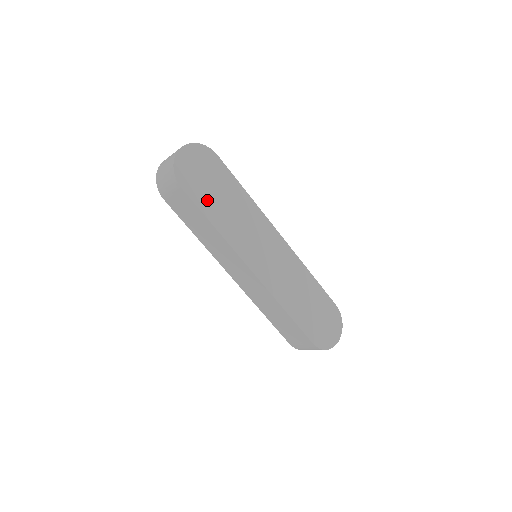
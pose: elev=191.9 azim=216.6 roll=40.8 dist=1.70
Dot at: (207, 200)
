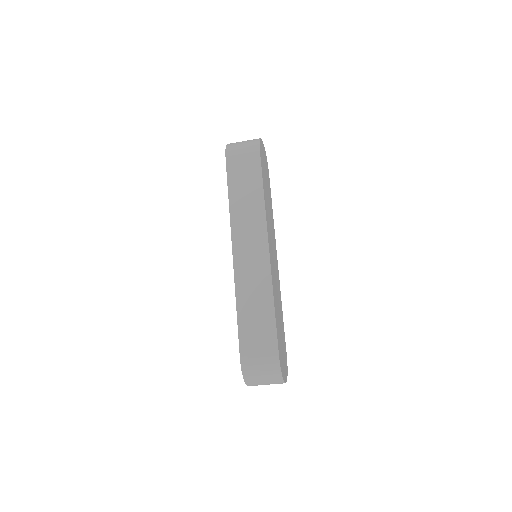
Dot at: (264, 178)
